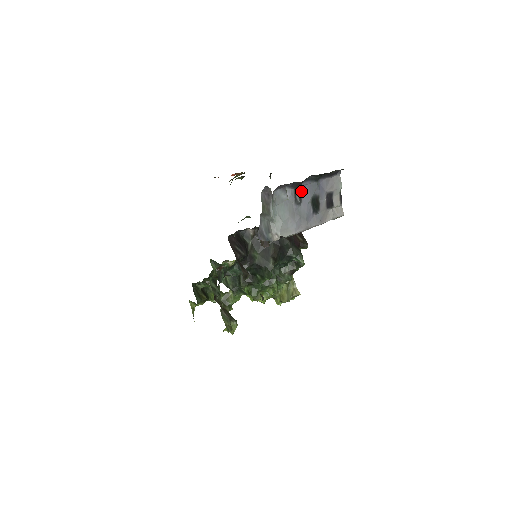
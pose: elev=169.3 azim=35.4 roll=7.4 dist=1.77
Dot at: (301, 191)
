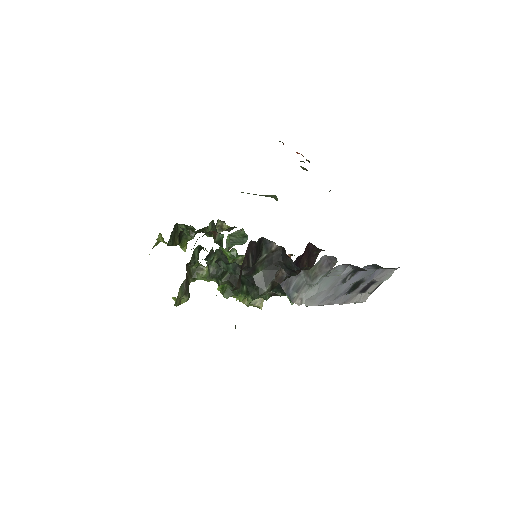
Dot at: (357, 272)
